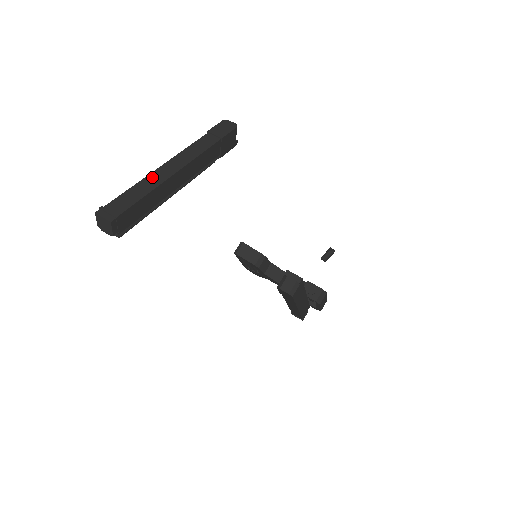
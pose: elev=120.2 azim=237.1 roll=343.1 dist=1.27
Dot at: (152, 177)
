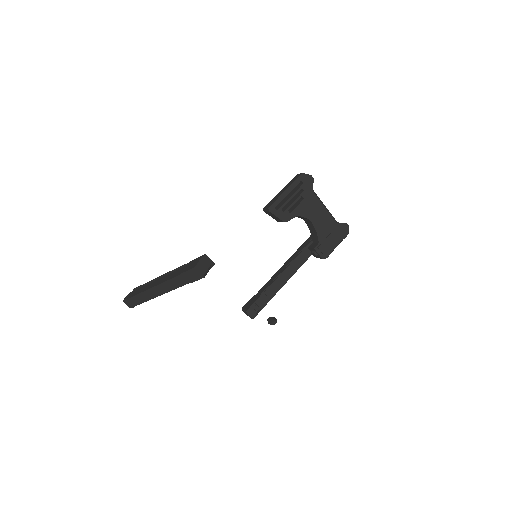
Dot at: (147, 293)
